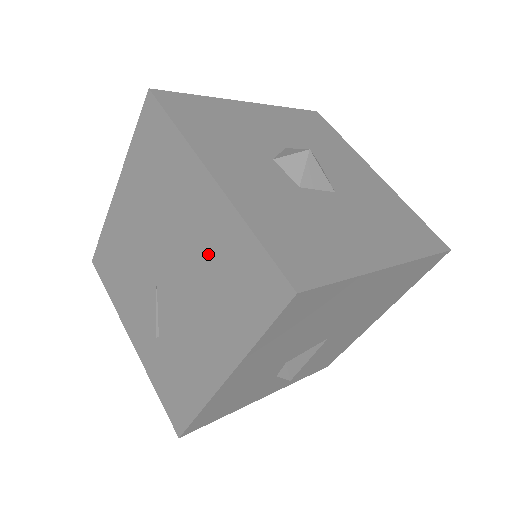
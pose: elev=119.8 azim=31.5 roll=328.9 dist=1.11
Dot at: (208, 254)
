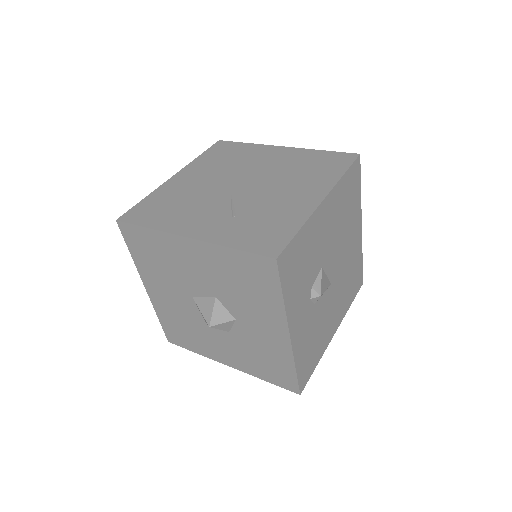
Dot at: (288, 165)
